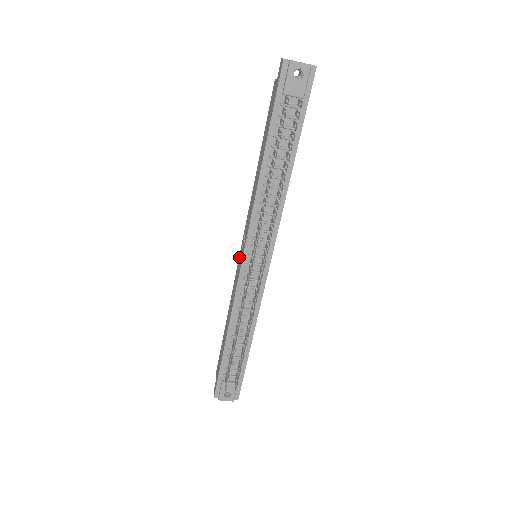
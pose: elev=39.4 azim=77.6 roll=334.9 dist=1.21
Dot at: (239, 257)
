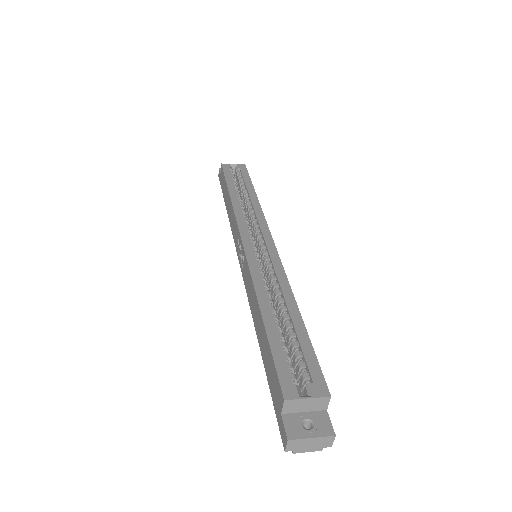
Dot at: (239, 238)
